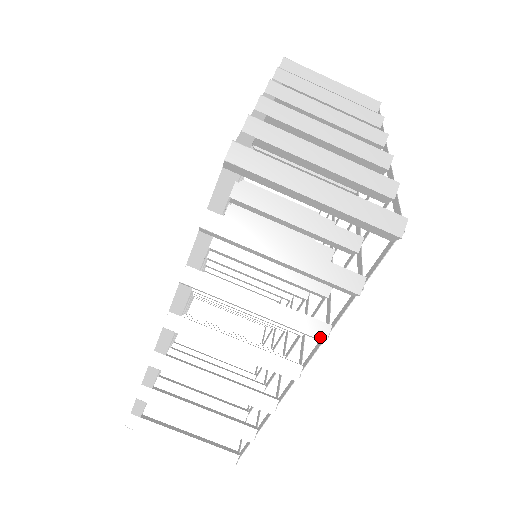
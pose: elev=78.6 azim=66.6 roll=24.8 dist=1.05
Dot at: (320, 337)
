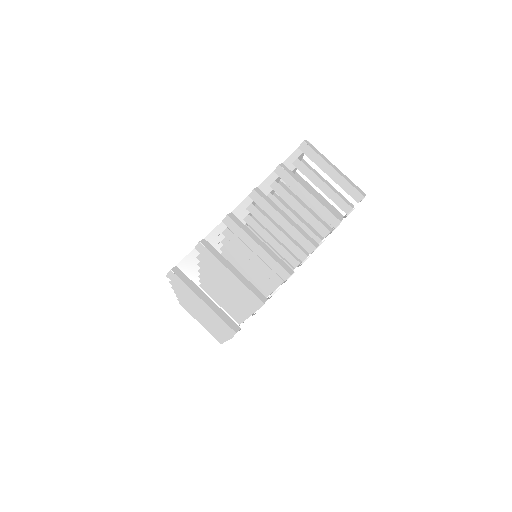
Dot at: (225, 338)
